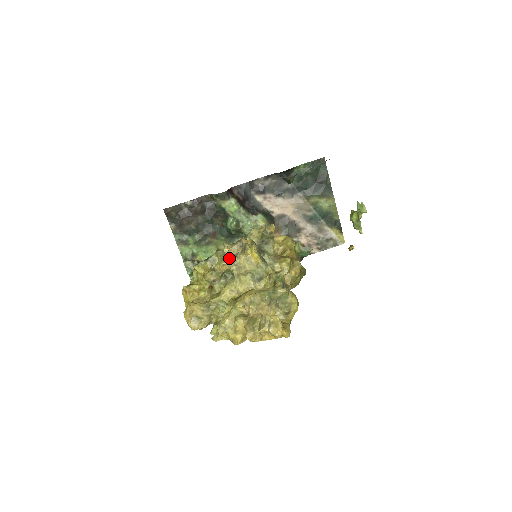
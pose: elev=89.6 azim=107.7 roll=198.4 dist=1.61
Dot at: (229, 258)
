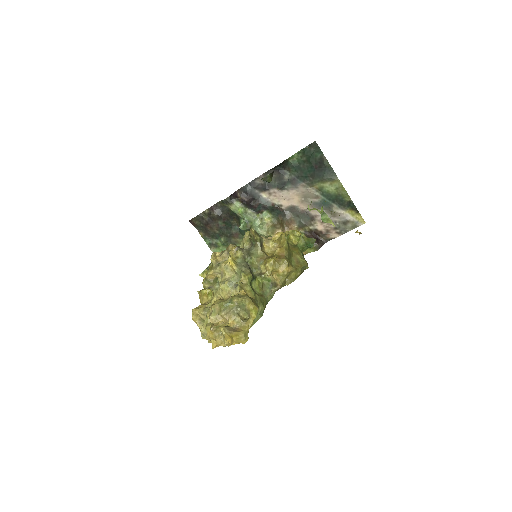
Dot at: (214, 267)
